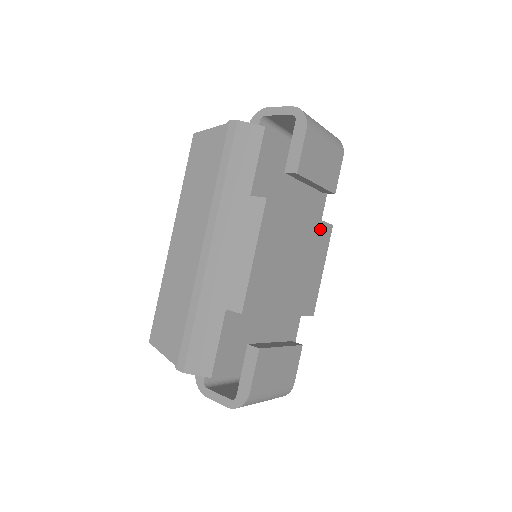
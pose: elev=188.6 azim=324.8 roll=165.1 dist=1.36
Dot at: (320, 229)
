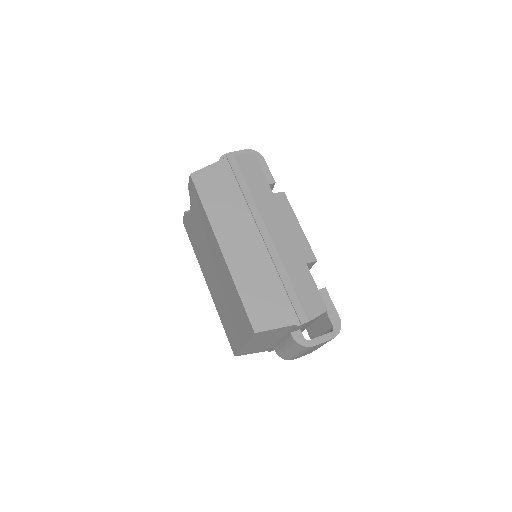
Dot at: occluded
